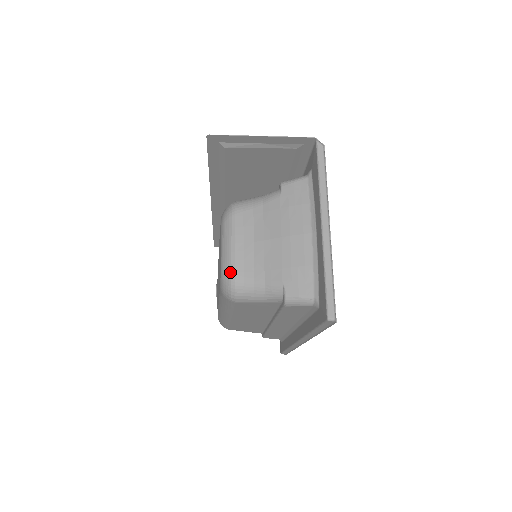
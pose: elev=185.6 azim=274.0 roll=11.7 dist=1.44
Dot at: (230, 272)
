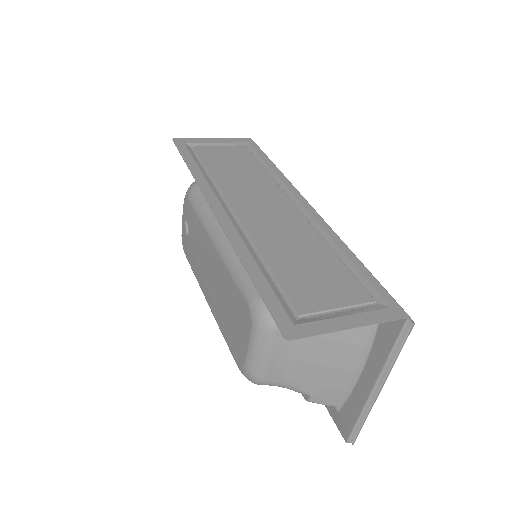
Dot at: (258, 377)
